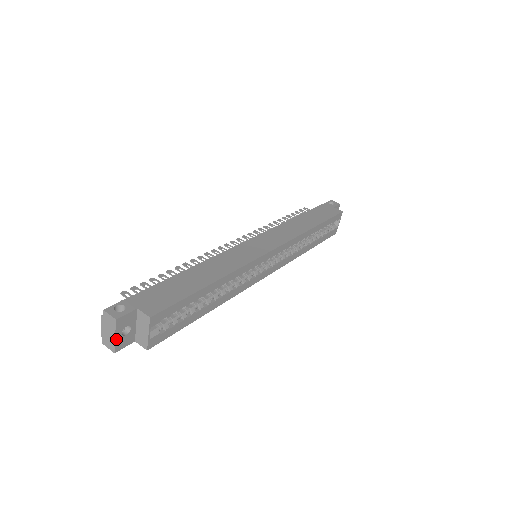
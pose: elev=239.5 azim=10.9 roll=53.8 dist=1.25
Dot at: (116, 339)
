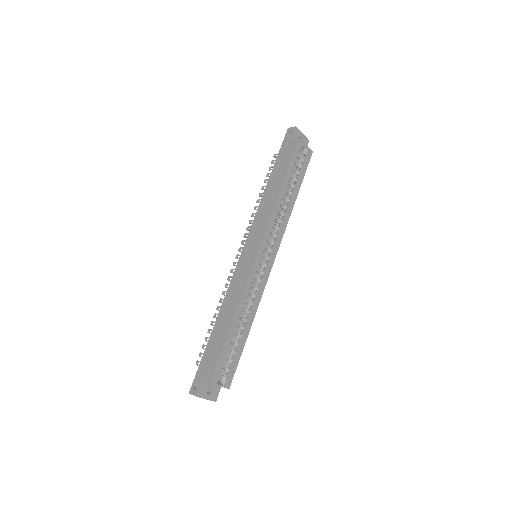
Dot at: (208, 399)
